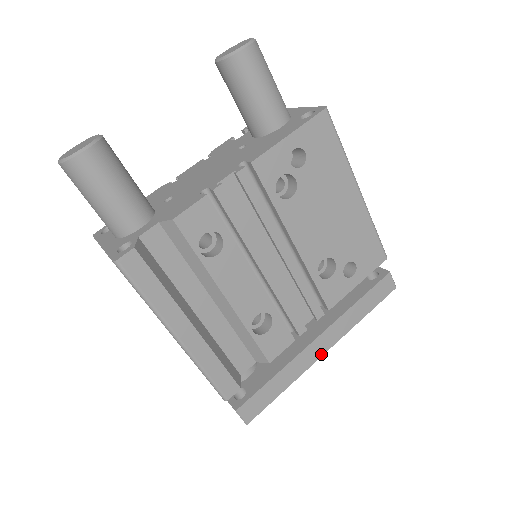
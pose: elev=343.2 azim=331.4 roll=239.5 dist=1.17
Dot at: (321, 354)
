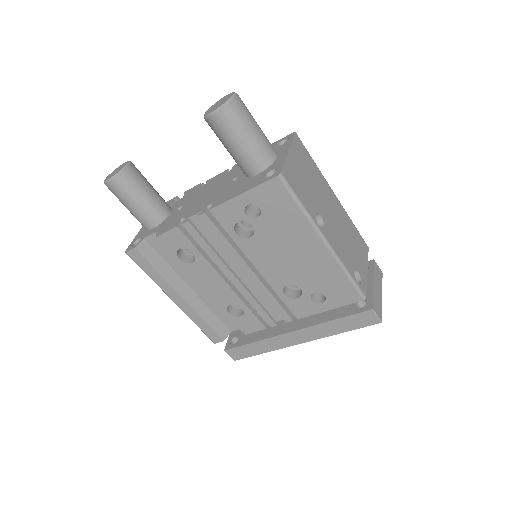
Dot at: (296, 343)
